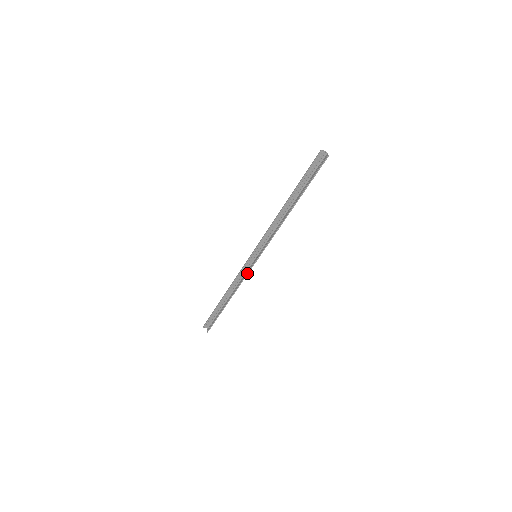
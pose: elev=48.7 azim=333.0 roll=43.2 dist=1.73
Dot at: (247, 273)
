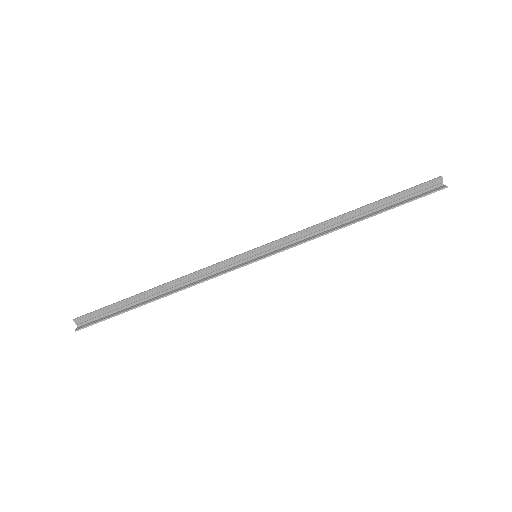
Dot at: (226, 271)
